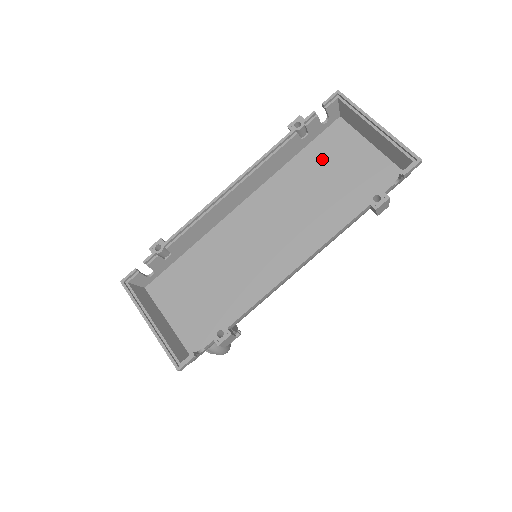
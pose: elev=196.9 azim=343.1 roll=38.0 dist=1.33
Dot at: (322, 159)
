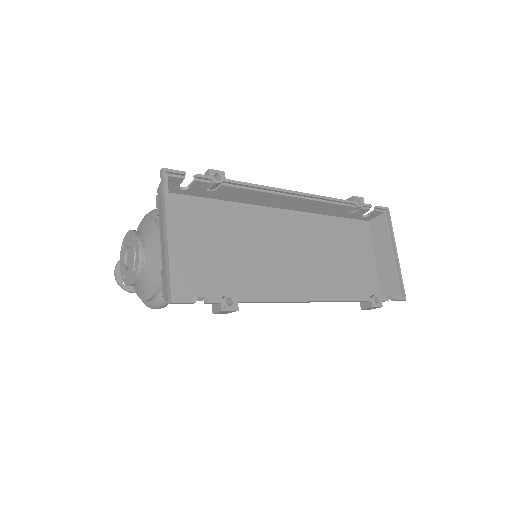
Dot at: (346, 237)
